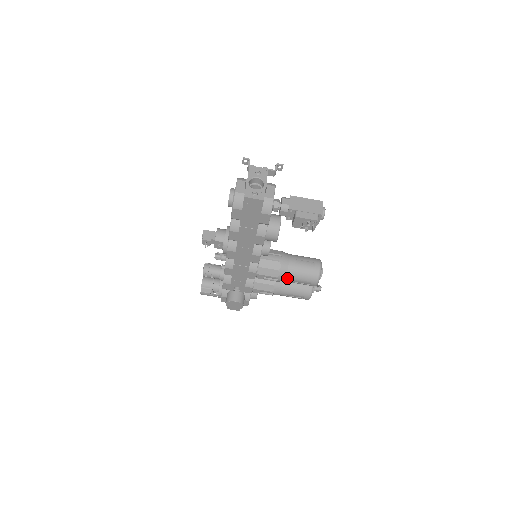
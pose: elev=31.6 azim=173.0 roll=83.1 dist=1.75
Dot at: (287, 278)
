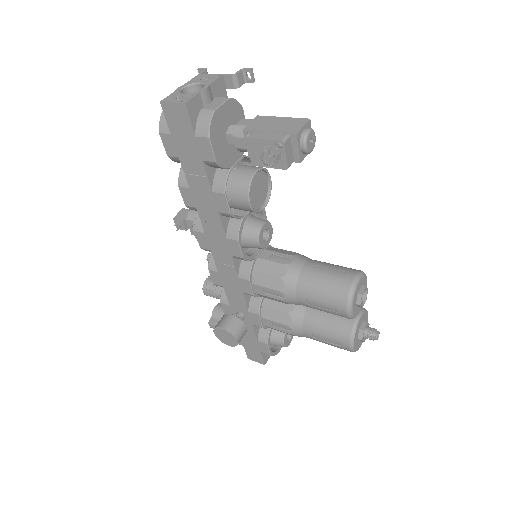
Dot at: (298, 295)
